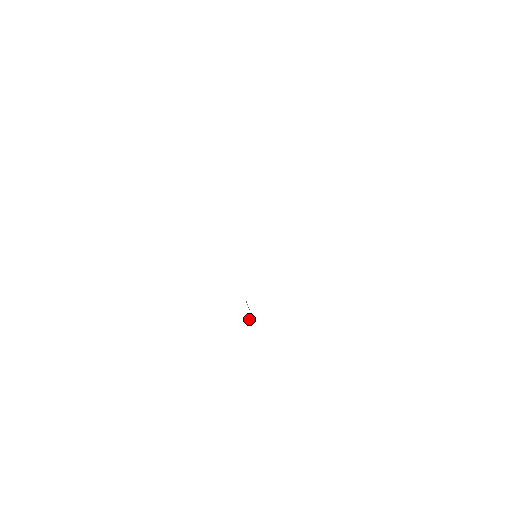
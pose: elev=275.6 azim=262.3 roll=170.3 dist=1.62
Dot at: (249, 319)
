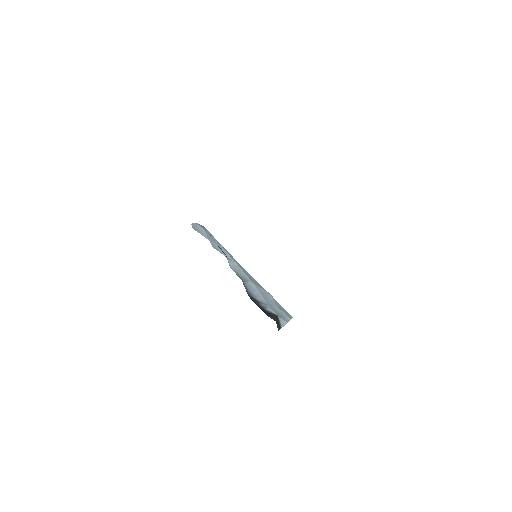
Dot at: (283, 323)
